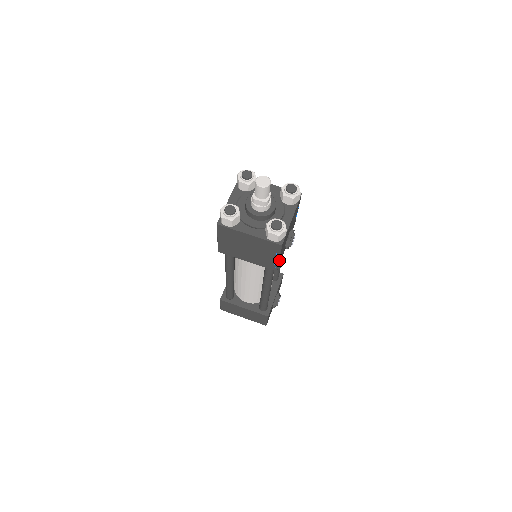
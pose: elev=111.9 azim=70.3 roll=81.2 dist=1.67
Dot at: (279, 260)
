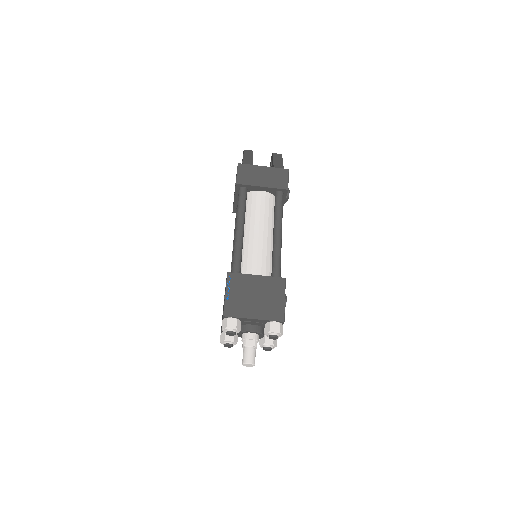
Dot at: occluded
